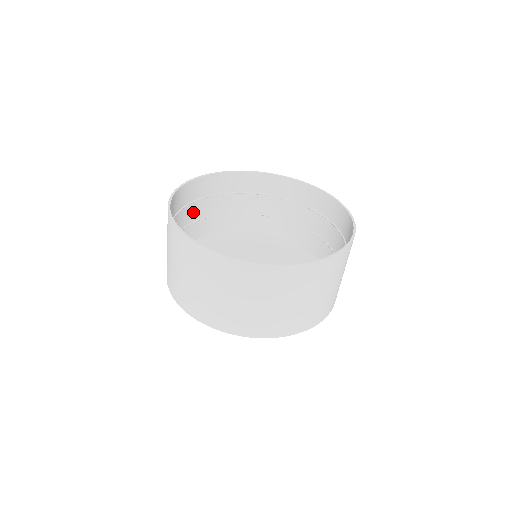
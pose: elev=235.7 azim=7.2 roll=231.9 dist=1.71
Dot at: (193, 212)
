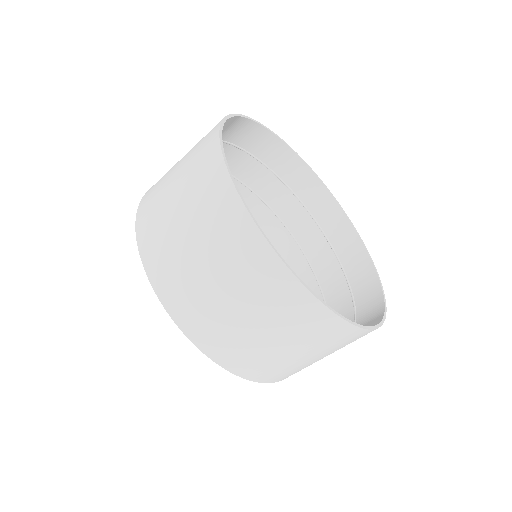
Dot at: (178, 187)
